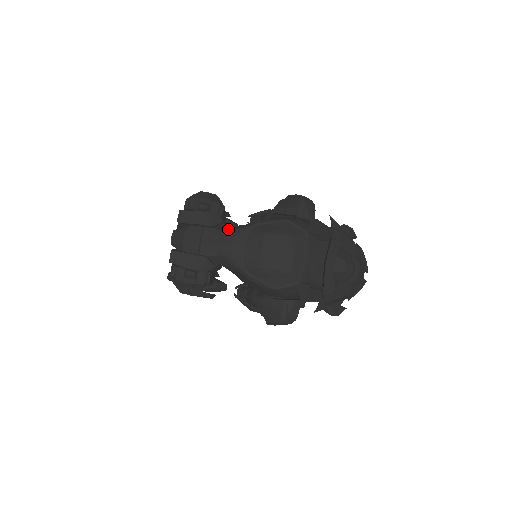
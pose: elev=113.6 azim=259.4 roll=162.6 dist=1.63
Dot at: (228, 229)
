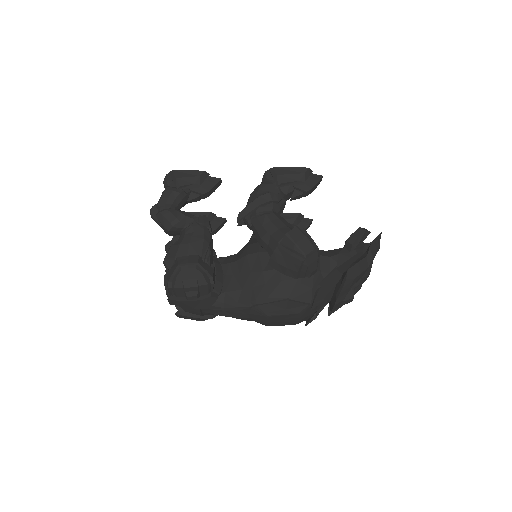
Dot at: (226, 302)
